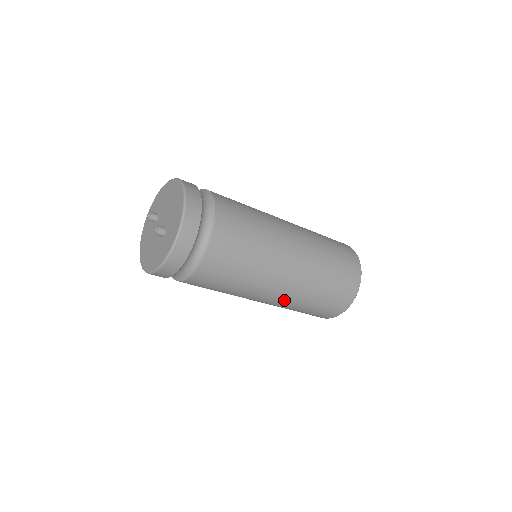
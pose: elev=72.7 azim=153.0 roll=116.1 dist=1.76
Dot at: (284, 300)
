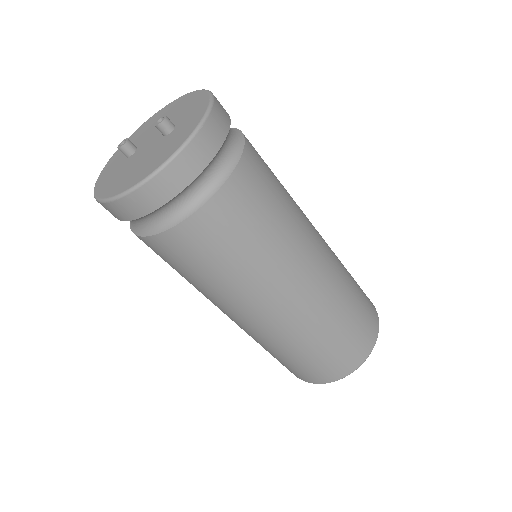
Dot at: (321, 294)
